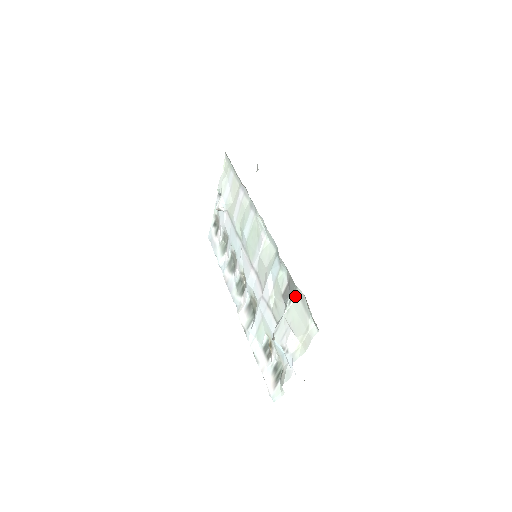
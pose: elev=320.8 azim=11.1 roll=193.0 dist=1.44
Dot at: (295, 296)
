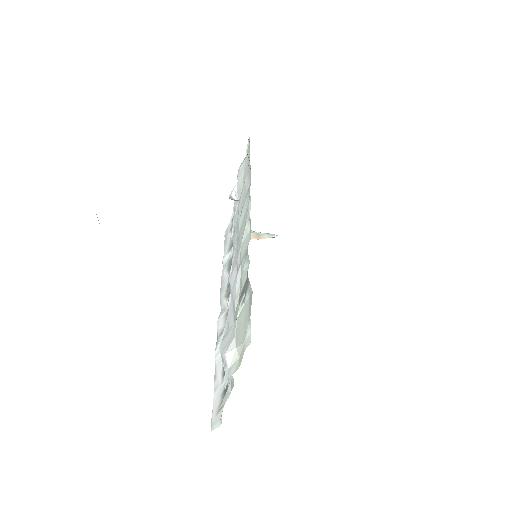
Dot at: (247, 294)
